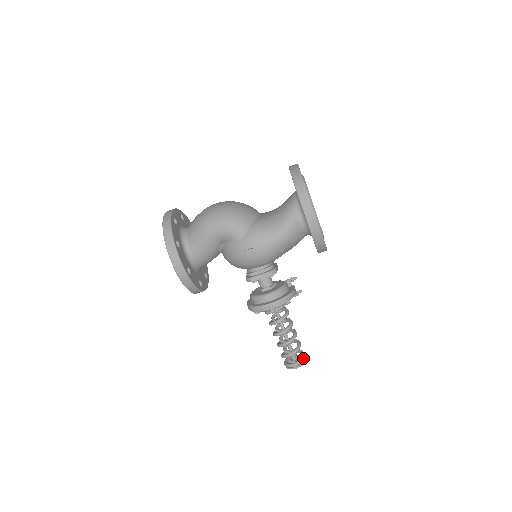
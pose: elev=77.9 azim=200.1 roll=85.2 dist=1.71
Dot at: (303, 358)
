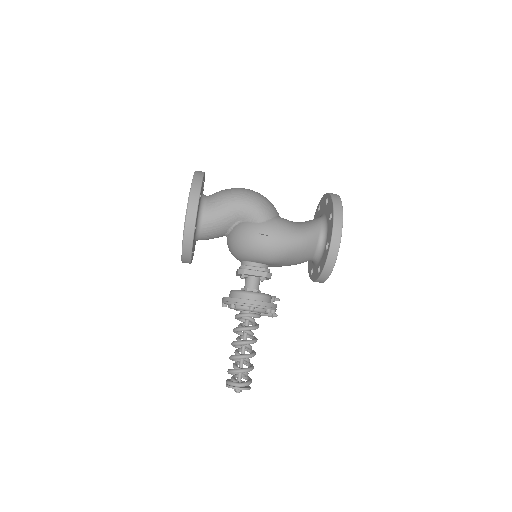
Dot at: (250, 382)
